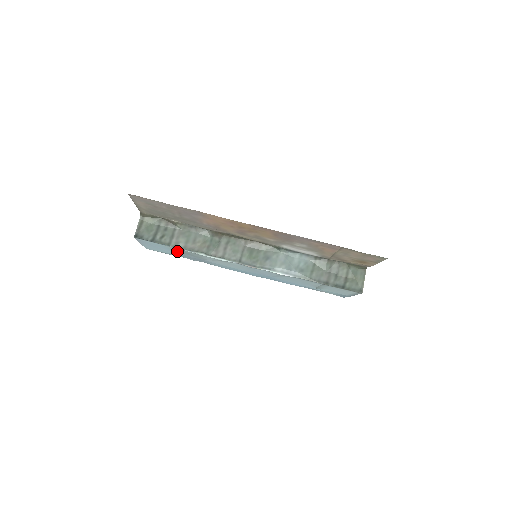
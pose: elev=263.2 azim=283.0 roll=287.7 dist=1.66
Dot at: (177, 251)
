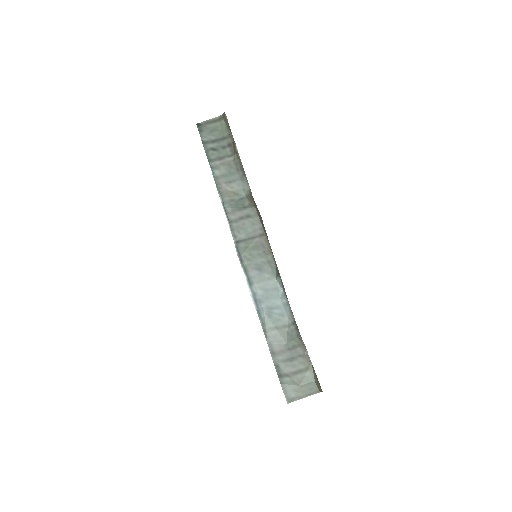
Dot at: occluded
